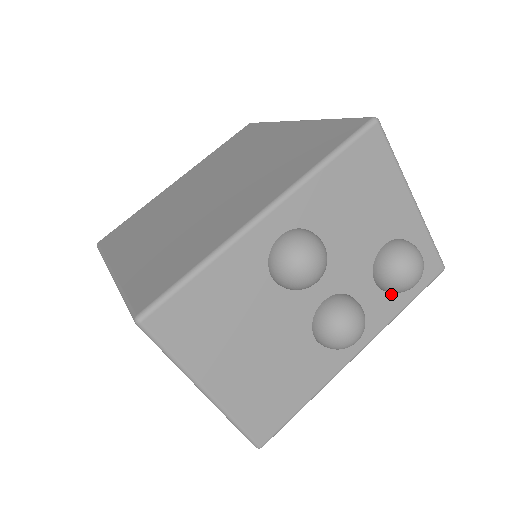
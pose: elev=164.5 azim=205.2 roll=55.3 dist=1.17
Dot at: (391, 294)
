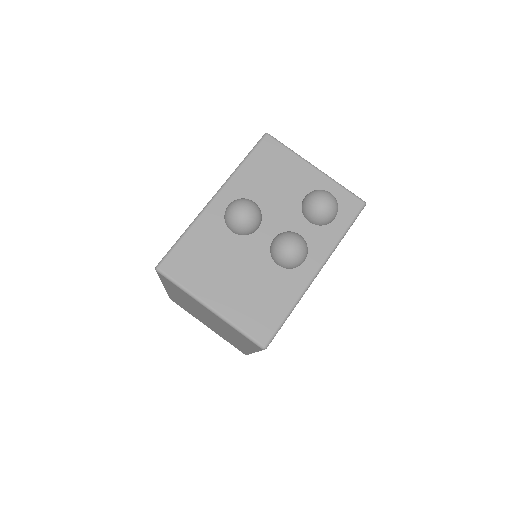
Dot at: (326, 227)
